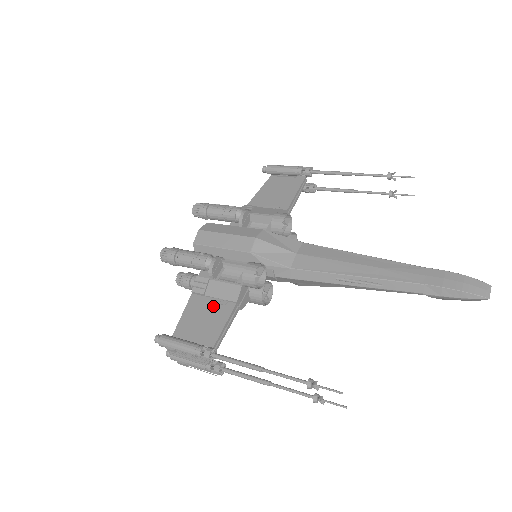
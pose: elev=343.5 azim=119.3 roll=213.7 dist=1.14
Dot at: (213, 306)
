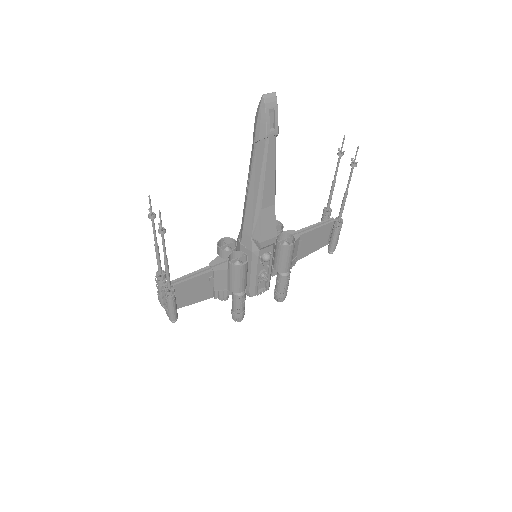
Dot at: occluded
